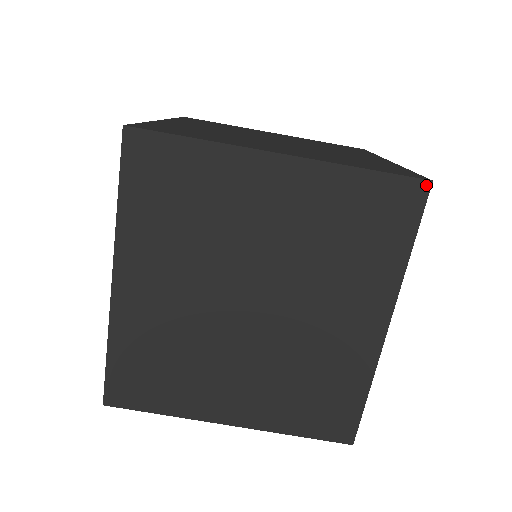
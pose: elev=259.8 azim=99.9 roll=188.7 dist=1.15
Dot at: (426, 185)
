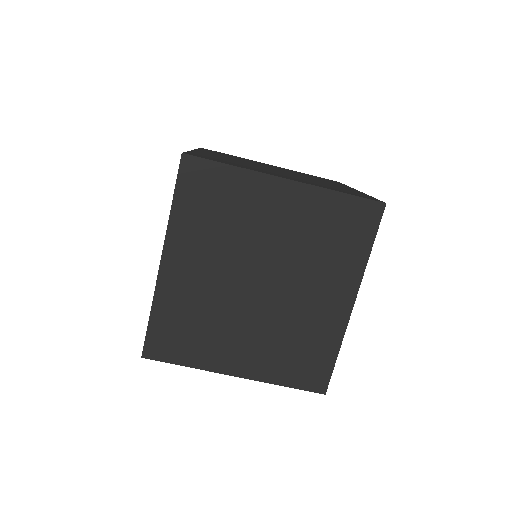
Dot at: (382, 206)
